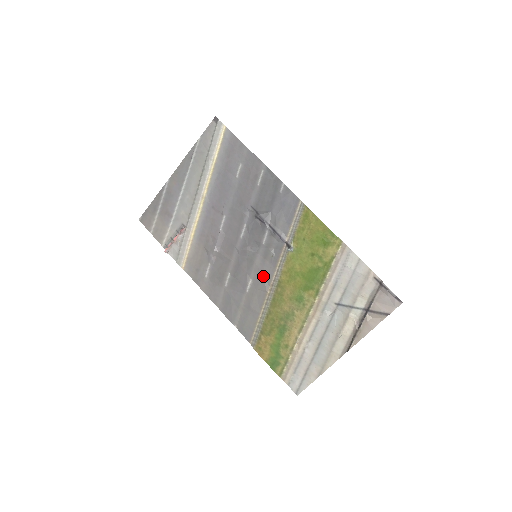
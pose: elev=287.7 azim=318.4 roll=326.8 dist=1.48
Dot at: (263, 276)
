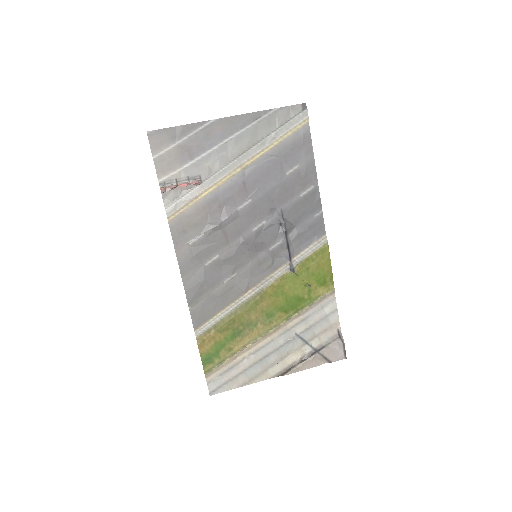
Dot at: (250, 277)
